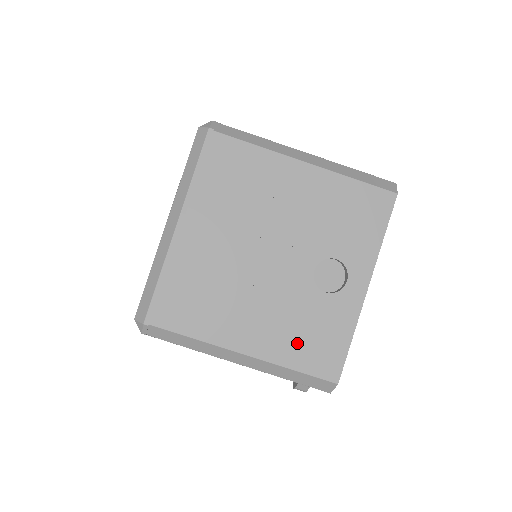
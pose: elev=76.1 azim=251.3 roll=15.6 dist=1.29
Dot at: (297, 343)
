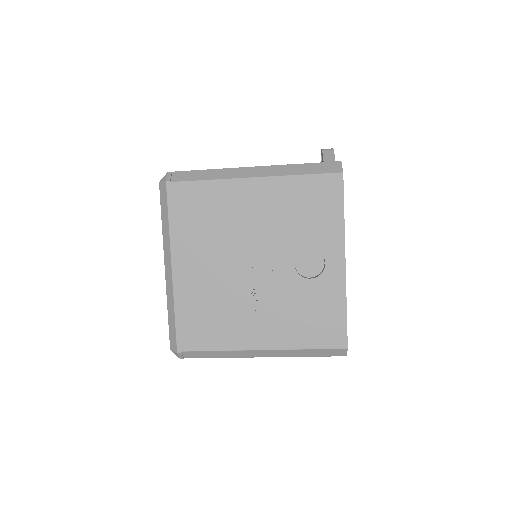
Dot at: (302, 327)
